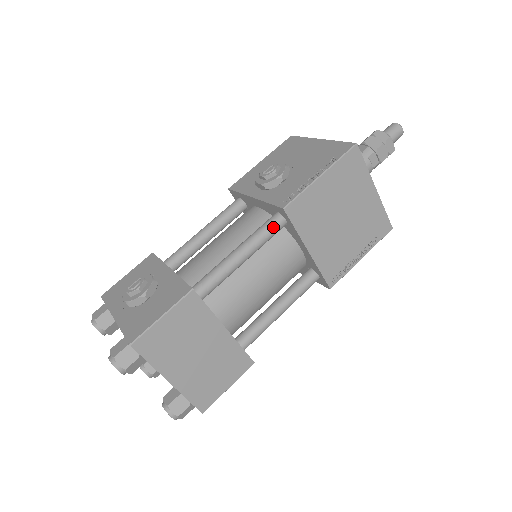
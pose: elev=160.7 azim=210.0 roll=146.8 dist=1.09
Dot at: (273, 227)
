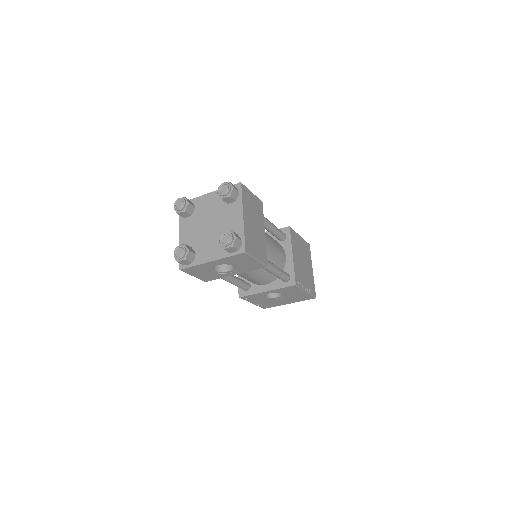
Dot at: (282, 232)
